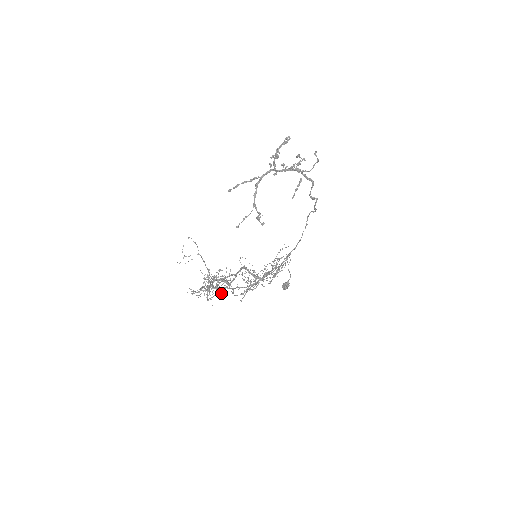
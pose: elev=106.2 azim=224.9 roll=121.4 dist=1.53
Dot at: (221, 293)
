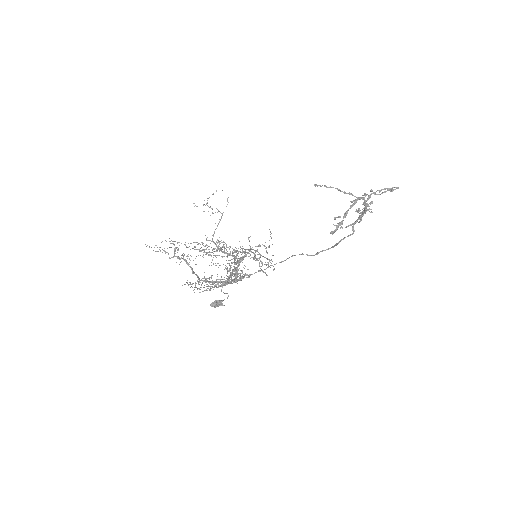
Dot at: occluded
